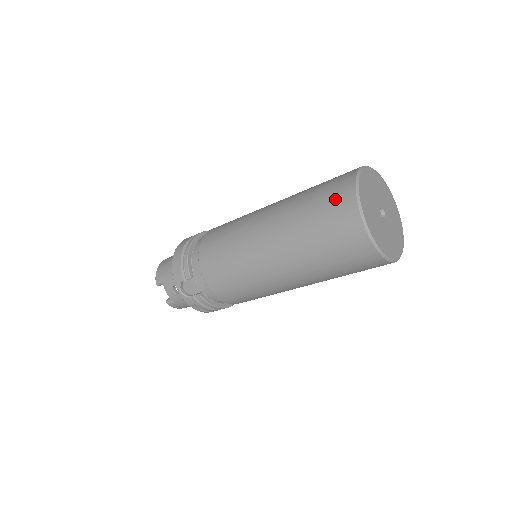
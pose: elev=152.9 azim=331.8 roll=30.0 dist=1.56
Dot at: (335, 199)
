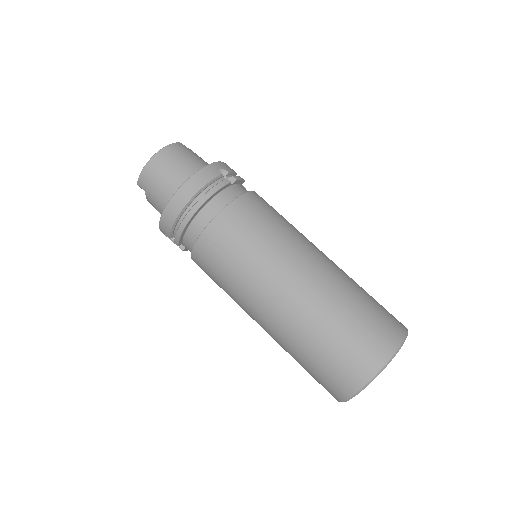
Dot at: (337, 377)
